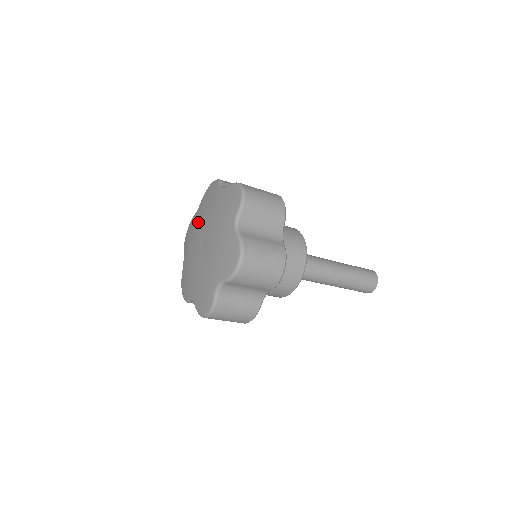
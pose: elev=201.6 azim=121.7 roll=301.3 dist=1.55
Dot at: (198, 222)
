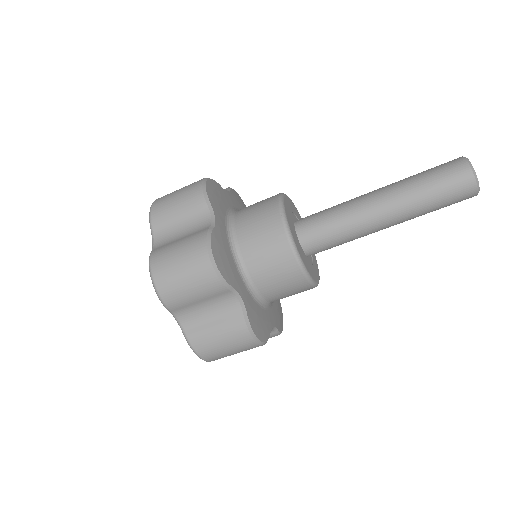
Dot at: occluded
